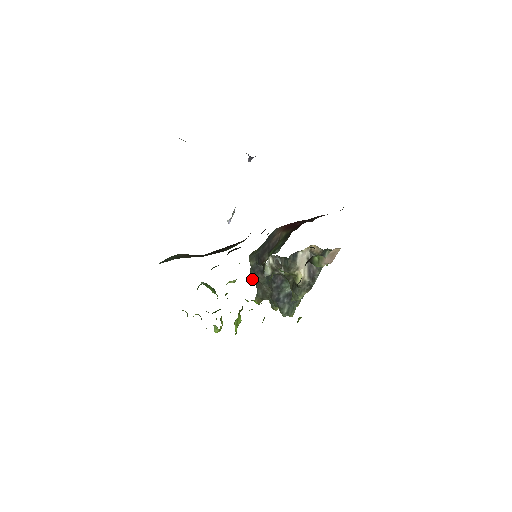
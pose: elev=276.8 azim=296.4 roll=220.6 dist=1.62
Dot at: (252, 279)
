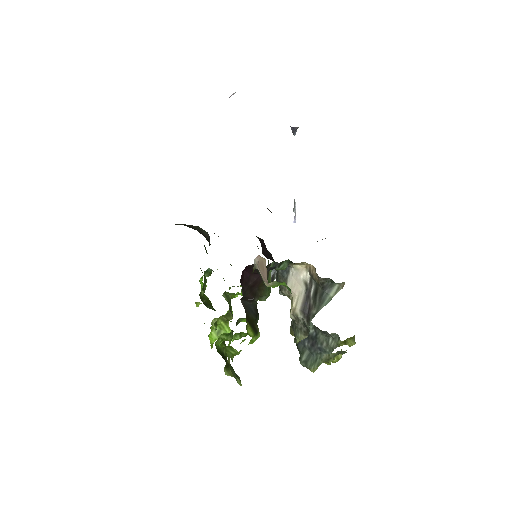
Dot at: occluded
